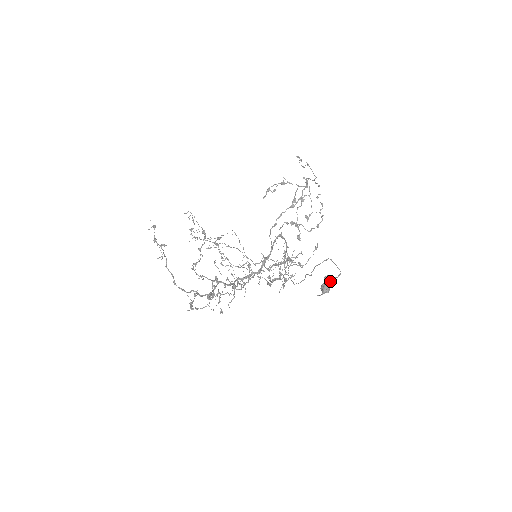
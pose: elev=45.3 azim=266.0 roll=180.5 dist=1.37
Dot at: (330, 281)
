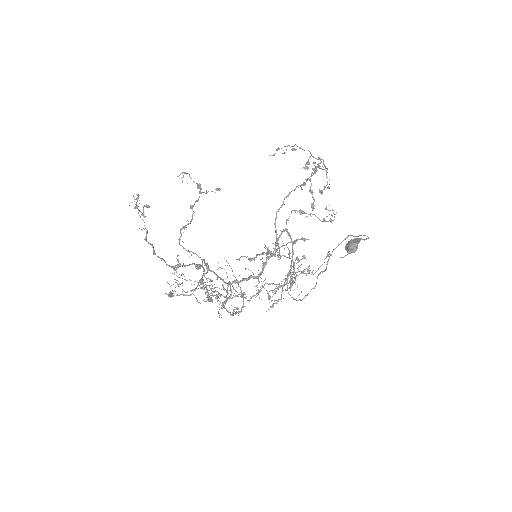
Dot at: (356, 241)
